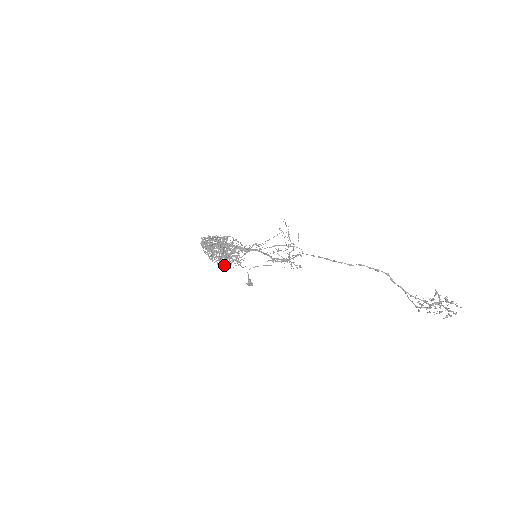
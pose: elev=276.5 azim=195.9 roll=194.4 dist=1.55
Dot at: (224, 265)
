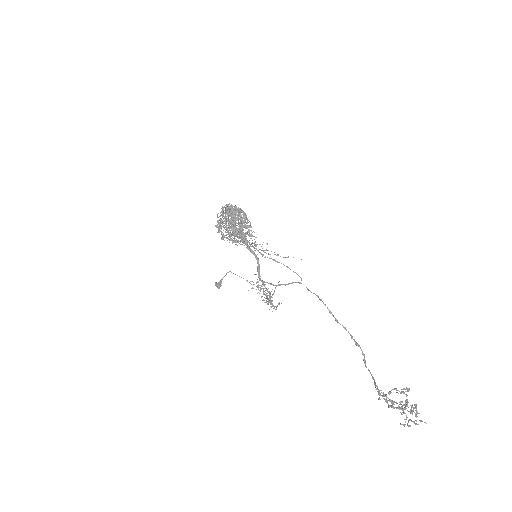
Dot at: (225, 237)
